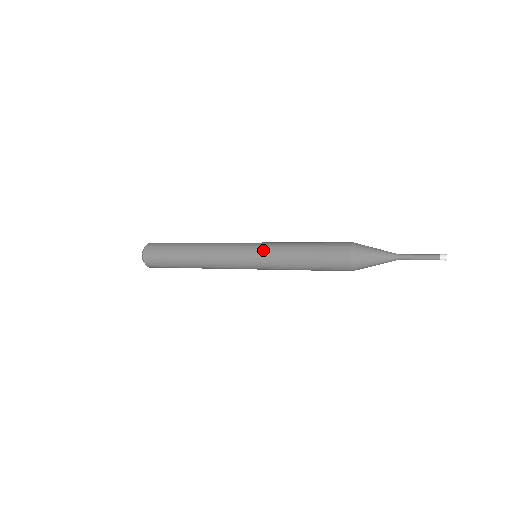
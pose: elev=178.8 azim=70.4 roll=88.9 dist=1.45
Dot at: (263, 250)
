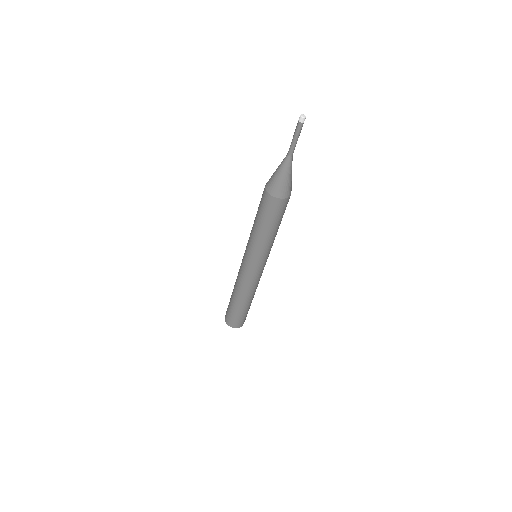
Dot at: occluded
